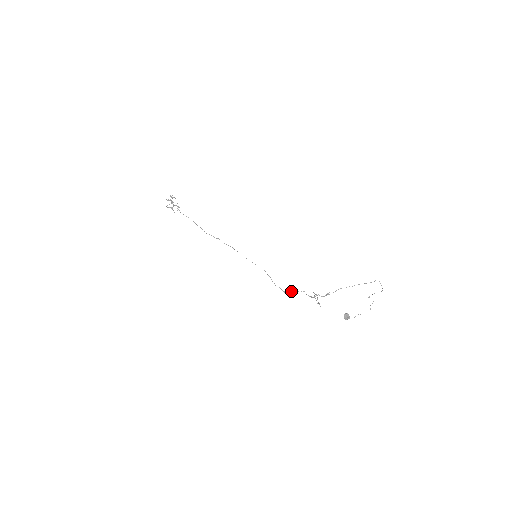
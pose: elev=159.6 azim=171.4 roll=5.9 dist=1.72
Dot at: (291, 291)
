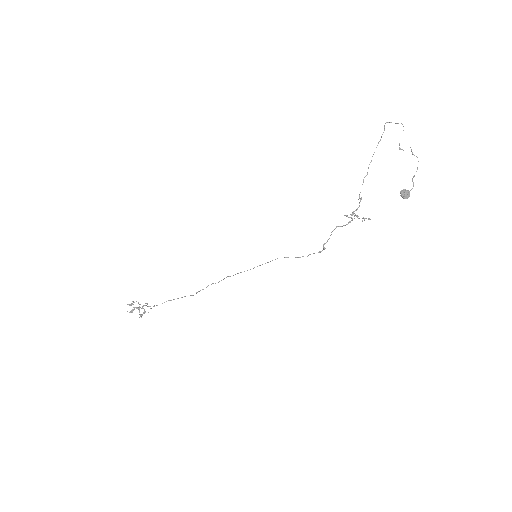
Dot at: (325, 243)
